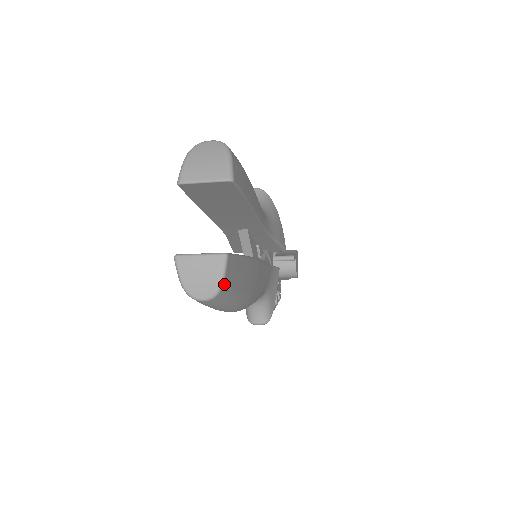
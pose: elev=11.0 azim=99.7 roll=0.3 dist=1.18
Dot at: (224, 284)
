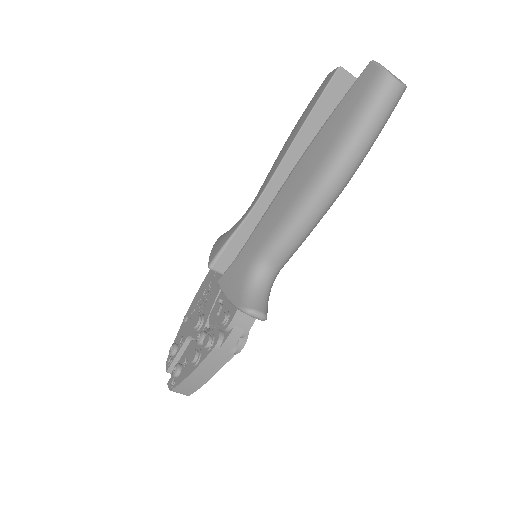
Dot at: (404, 91)
